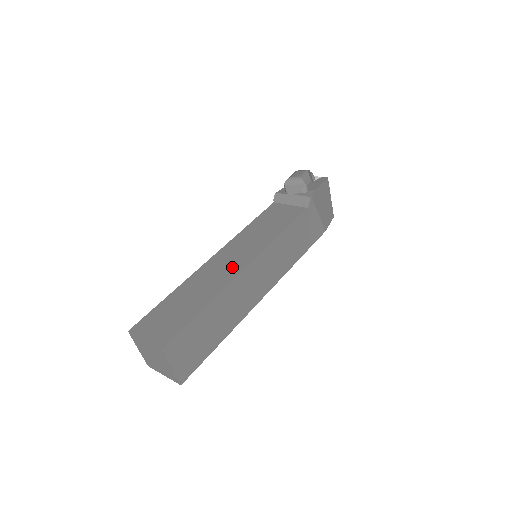
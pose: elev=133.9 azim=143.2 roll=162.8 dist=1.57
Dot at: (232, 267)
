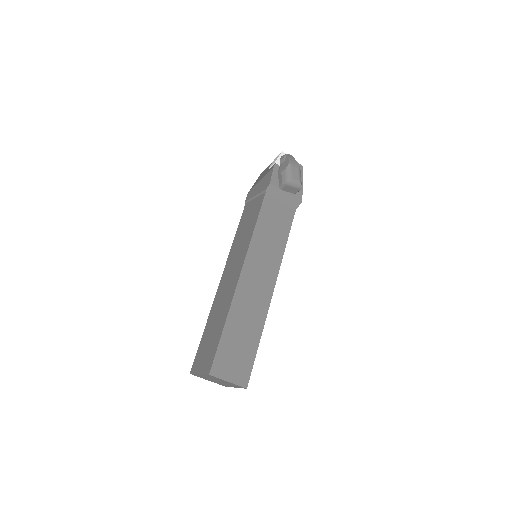
Dot at: (263, 290)
